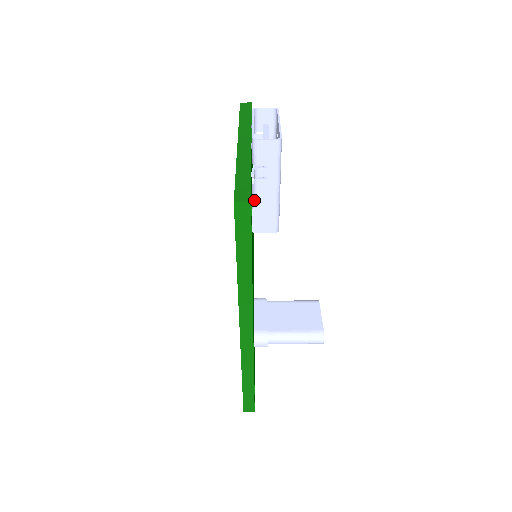
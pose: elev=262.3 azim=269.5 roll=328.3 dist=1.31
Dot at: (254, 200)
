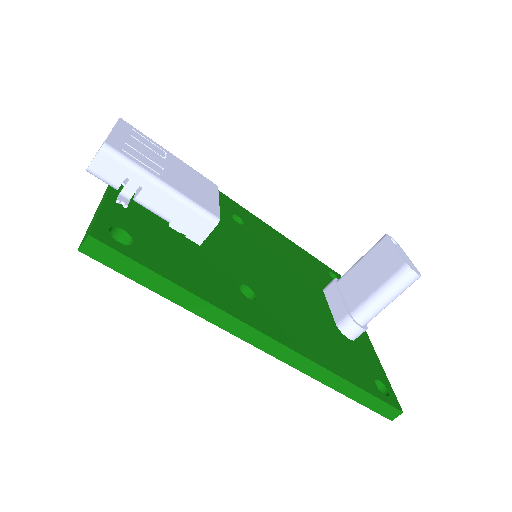
Dot at: (160, 217)
